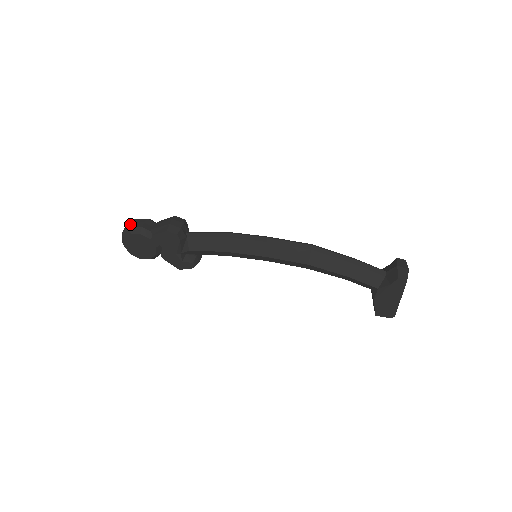
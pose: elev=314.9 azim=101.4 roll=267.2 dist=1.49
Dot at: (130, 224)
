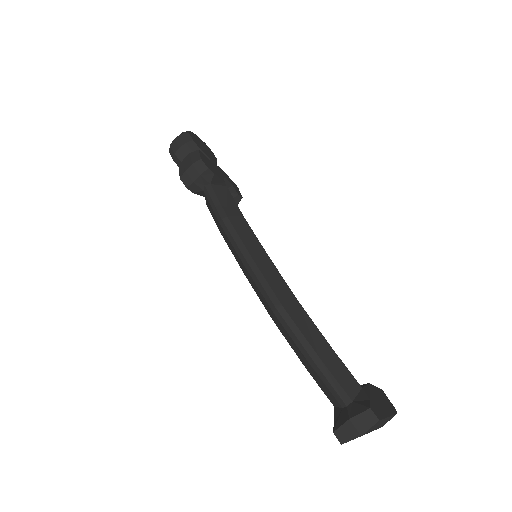
Dot at: (172, 141)
